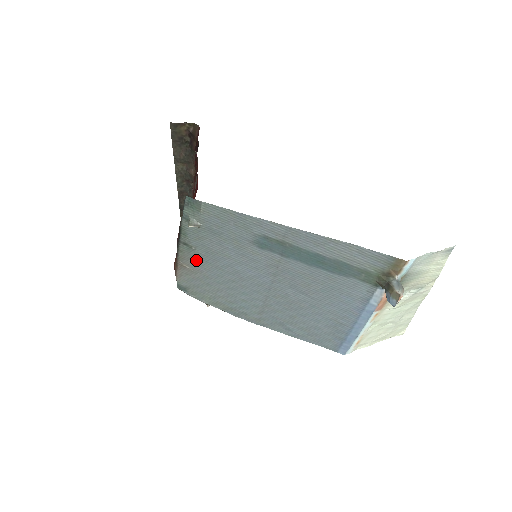
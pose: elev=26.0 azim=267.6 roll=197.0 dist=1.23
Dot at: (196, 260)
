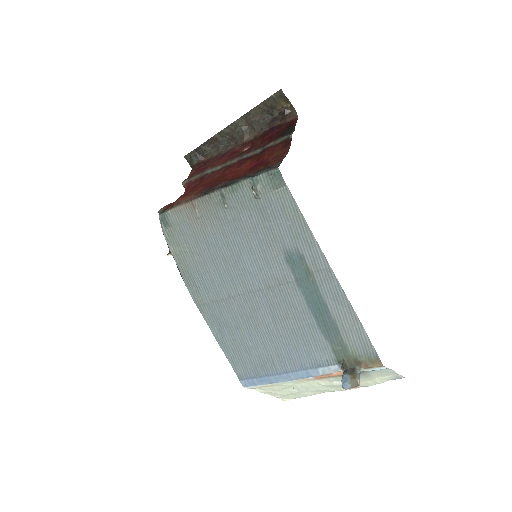
Dot at: (214, 215)
